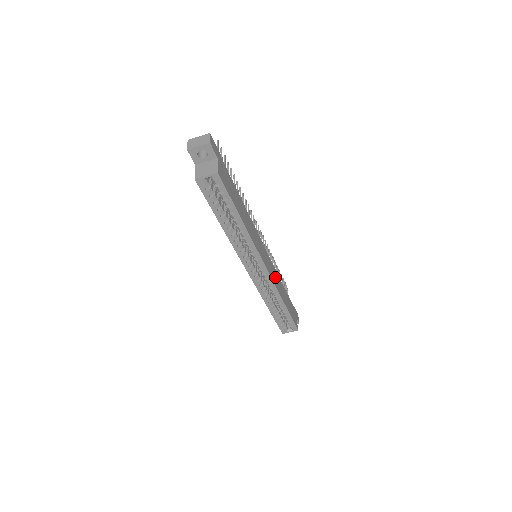
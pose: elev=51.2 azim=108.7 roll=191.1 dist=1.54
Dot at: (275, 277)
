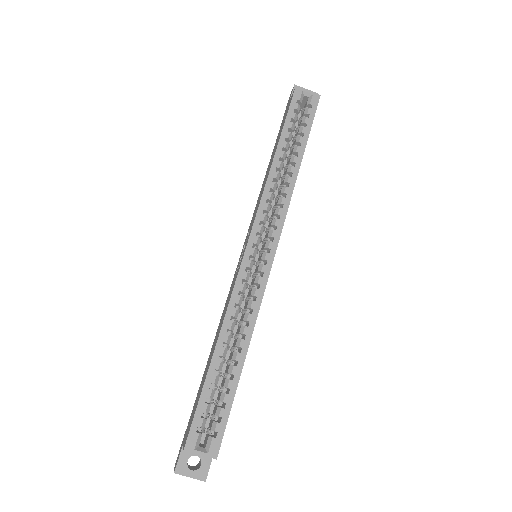
Dot at: occluded
